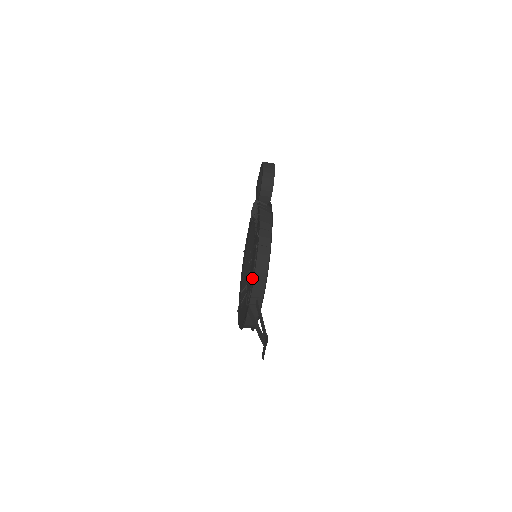
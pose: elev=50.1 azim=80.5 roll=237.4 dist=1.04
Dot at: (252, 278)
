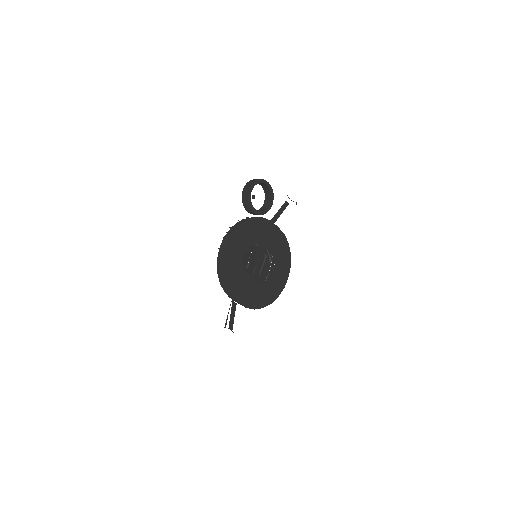
Dot at: (277, 263)
